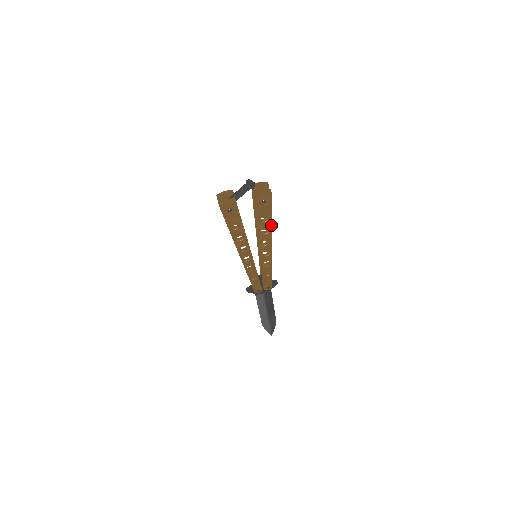
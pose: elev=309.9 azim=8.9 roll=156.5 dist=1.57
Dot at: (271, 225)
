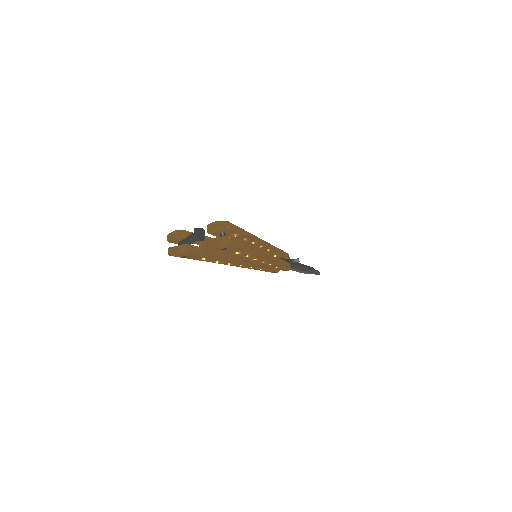
Dot at: (252, 252)
